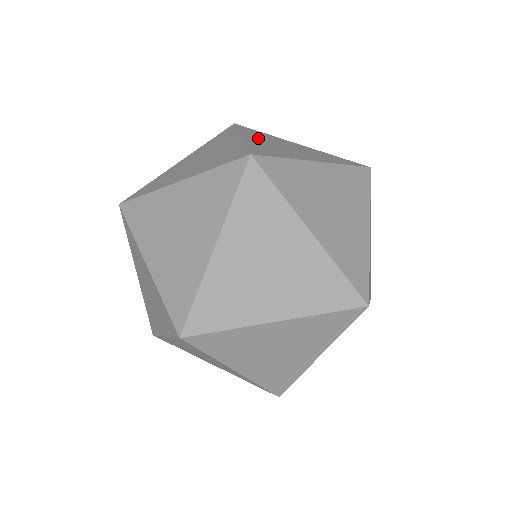
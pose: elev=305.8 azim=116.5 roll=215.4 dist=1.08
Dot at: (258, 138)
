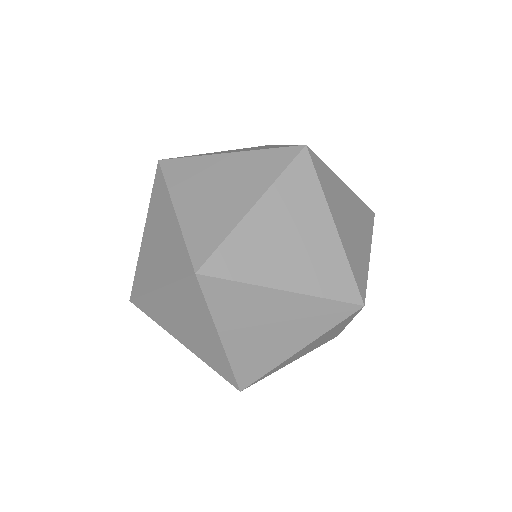
Dot at: occluded
